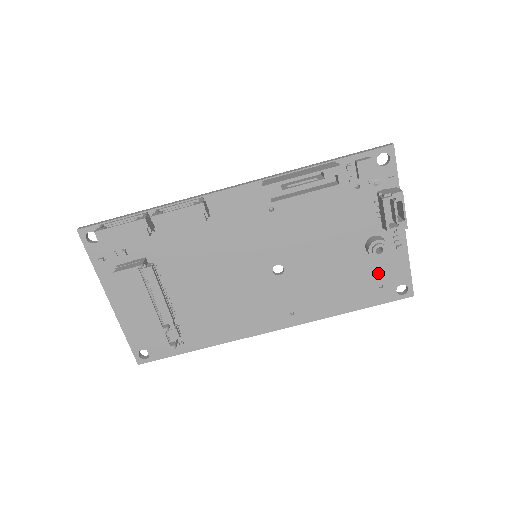
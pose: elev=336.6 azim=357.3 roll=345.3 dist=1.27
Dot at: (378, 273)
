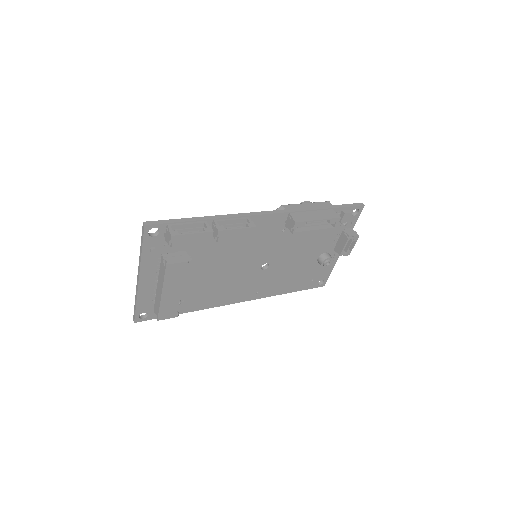
Dot at: (315, 273)
